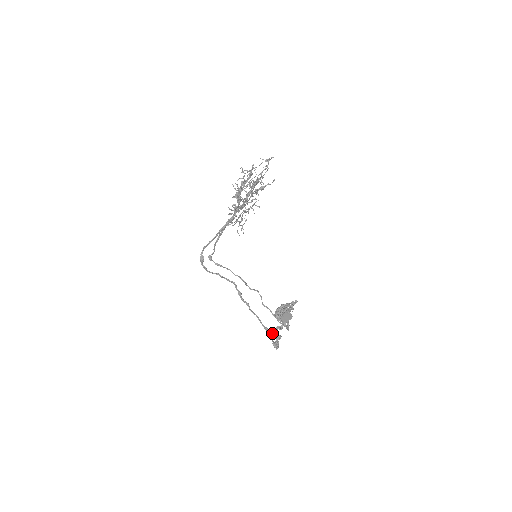
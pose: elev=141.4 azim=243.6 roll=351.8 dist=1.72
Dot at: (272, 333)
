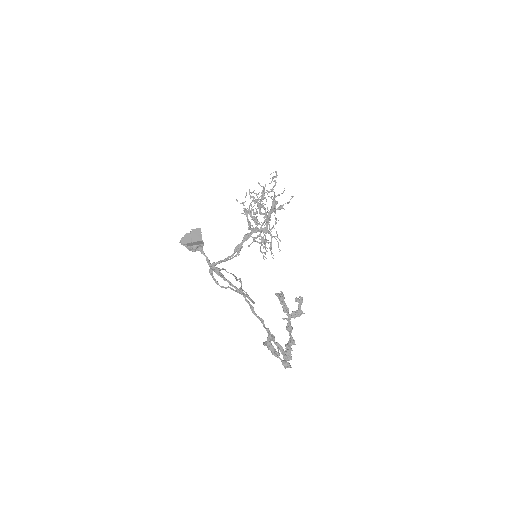
Dot at: (286, 352)
